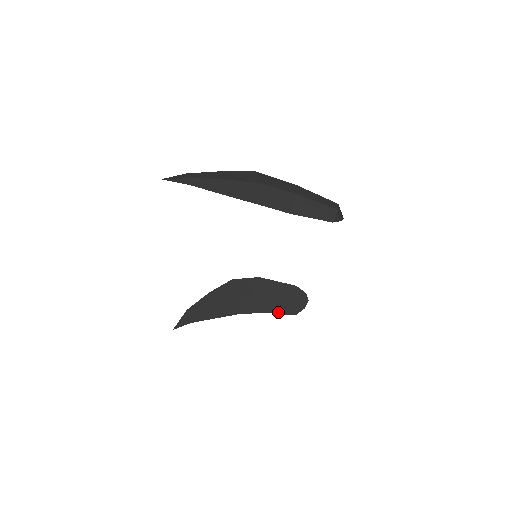
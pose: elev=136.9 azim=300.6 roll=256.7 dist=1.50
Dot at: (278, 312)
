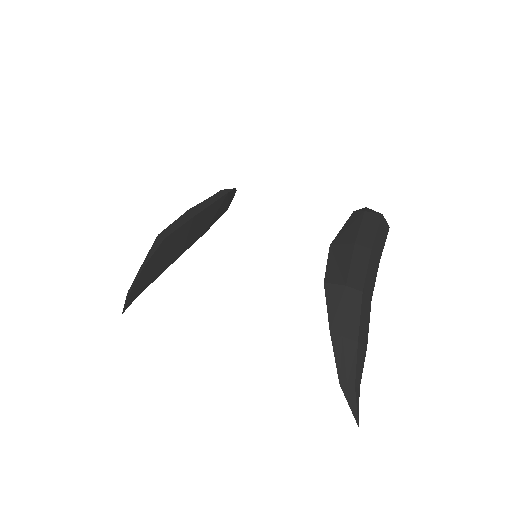
Dot at: occluded
